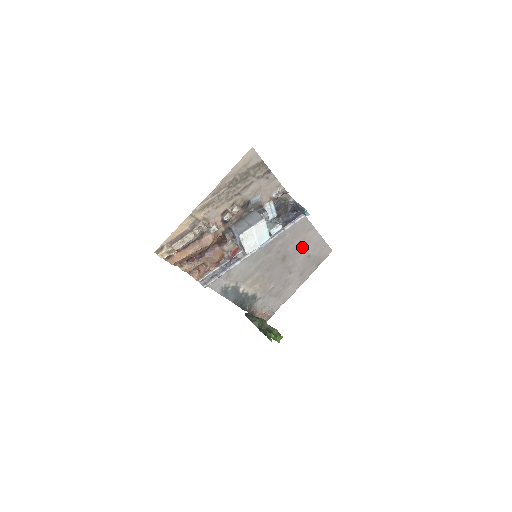
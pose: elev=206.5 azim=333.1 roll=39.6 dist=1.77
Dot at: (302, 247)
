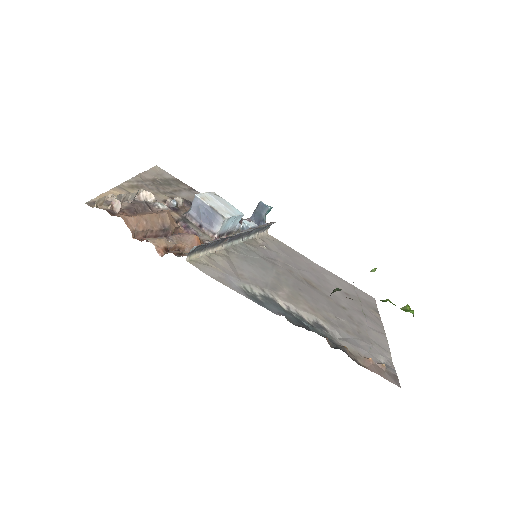
Dot at: (322, 279)
